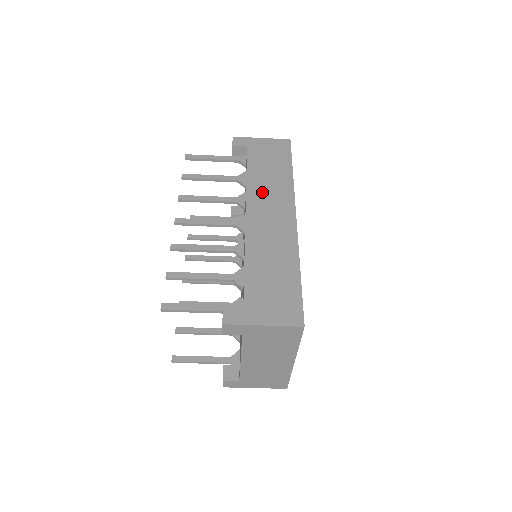
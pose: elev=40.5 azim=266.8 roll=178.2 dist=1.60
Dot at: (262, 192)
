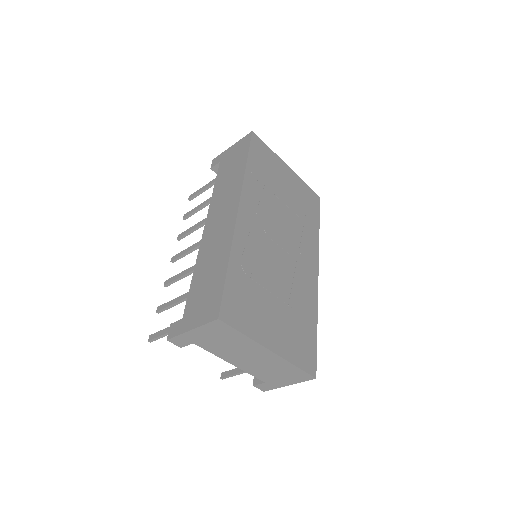
Dot at: (219, 199)
